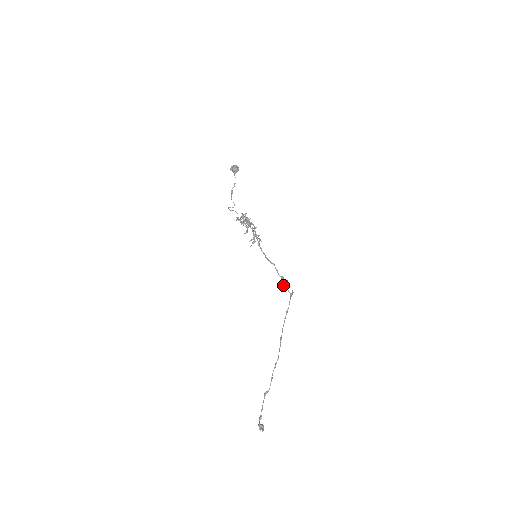
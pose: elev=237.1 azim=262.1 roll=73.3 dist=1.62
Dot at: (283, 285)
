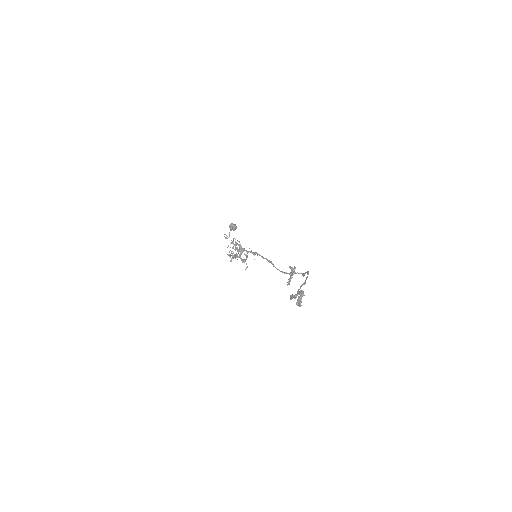
Dot at: (294, 268)
